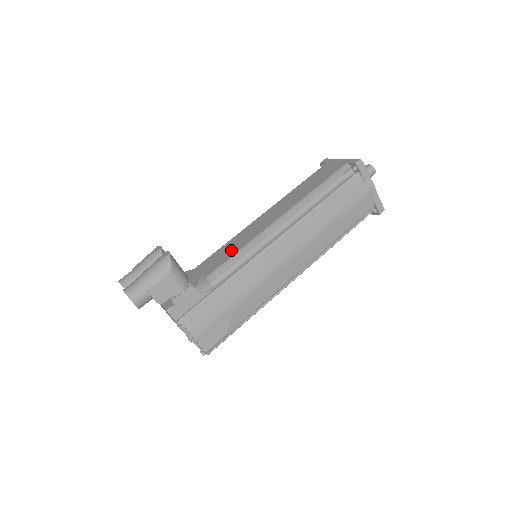
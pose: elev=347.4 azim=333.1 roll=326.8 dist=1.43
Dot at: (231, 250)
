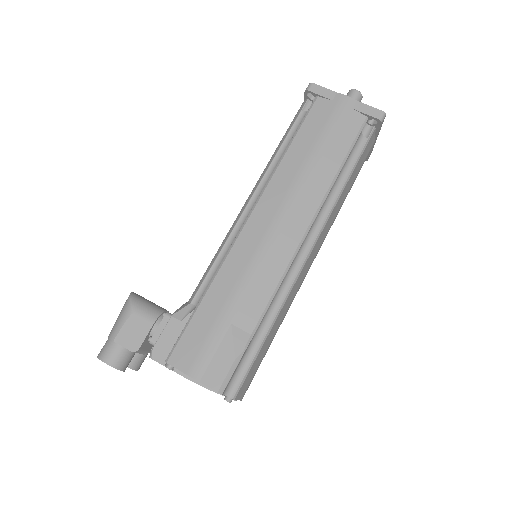
Dot at: occluded
